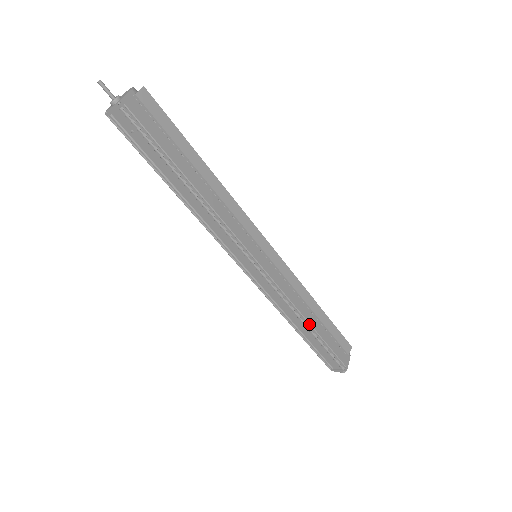
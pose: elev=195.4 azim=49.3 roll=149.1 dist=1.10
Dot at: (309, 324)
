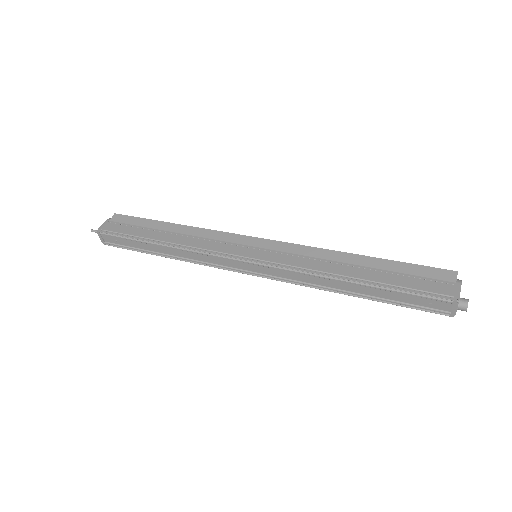
Dot at: (349, 278)
